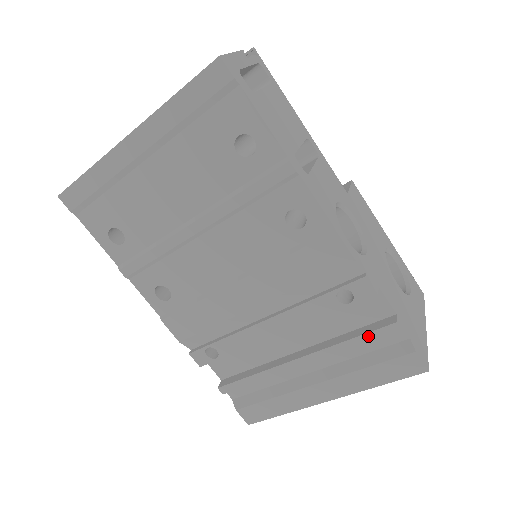
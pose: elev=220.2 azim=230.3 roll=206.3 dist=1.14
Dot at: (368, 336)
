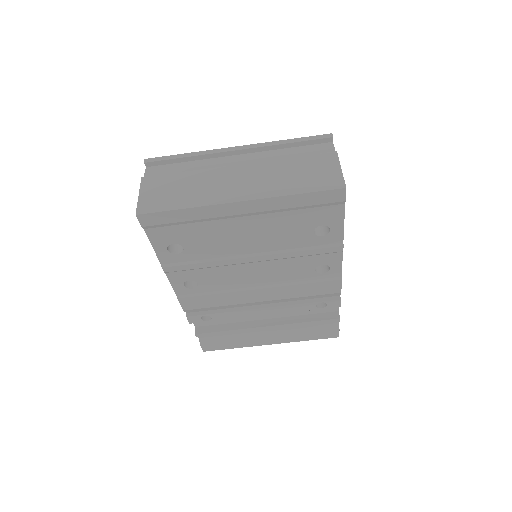
Dot at: (320, 322)
